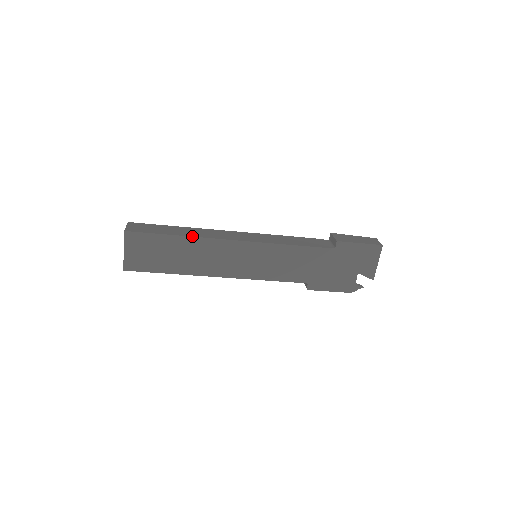
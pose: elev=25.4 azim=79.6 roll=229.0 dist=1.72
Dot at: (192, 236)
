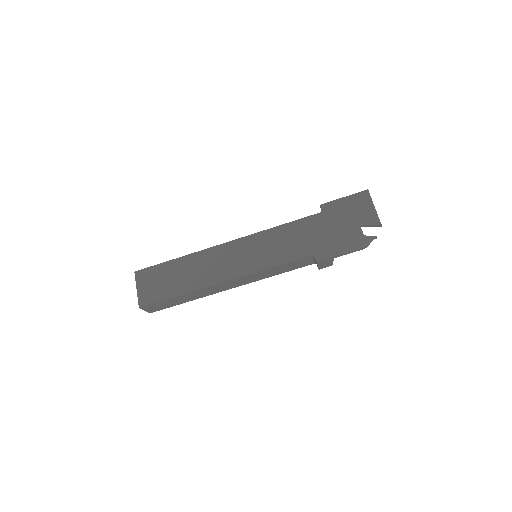
Dot at: (189, 254)
